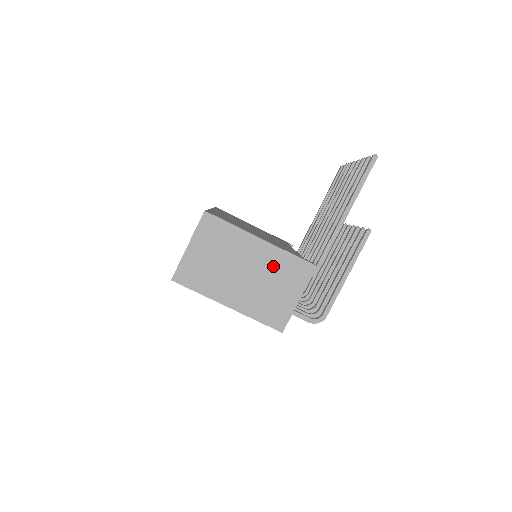
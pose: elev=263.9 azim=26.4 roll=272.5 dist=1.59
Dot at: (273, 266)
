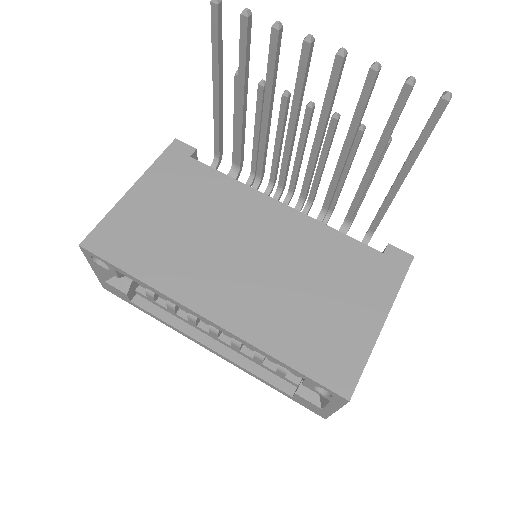
Dot at: occluded
